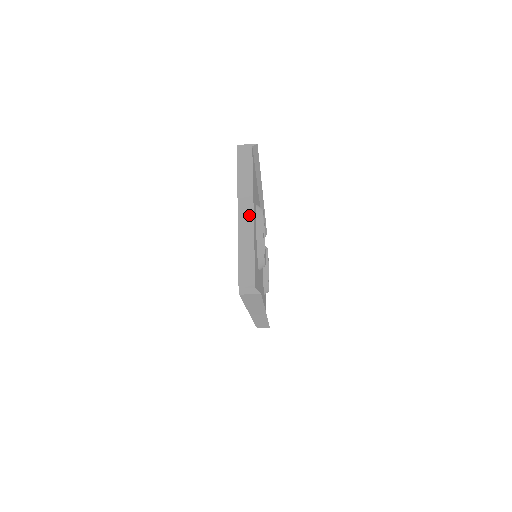
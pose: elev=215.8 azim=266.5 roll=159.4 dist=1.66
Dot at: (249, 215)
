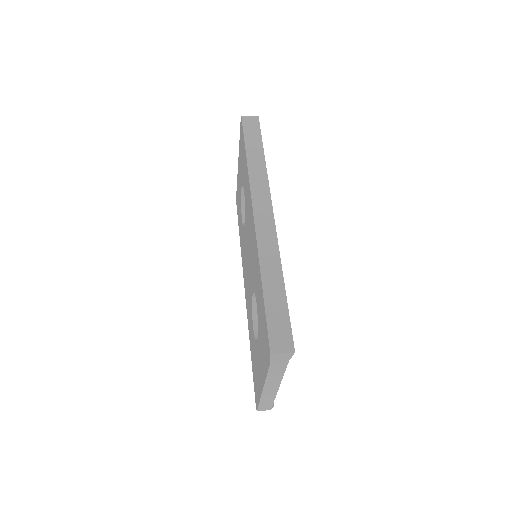
Dot at: (274, 390)
